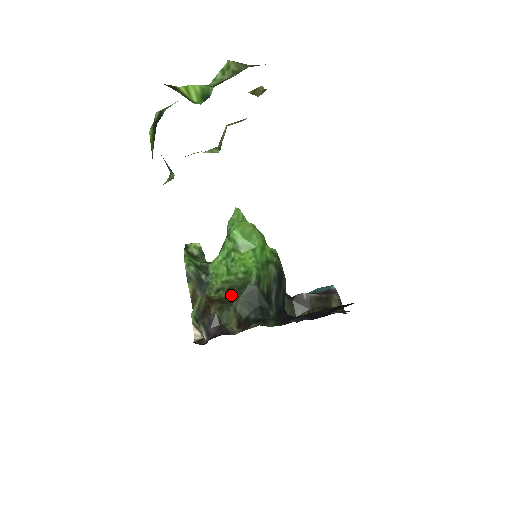
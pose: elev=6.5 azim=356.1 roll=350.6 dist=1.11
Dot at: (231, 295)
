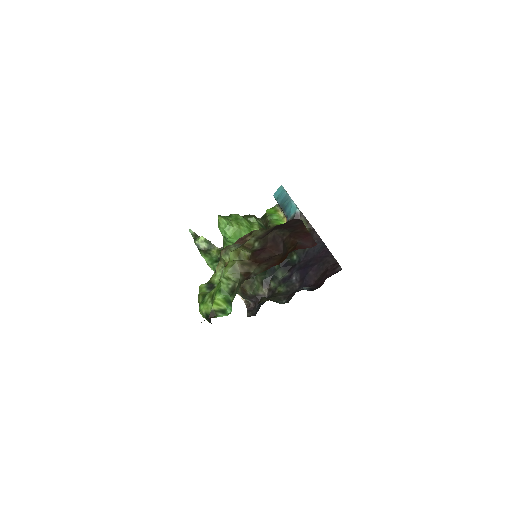
Dot at: occluded
